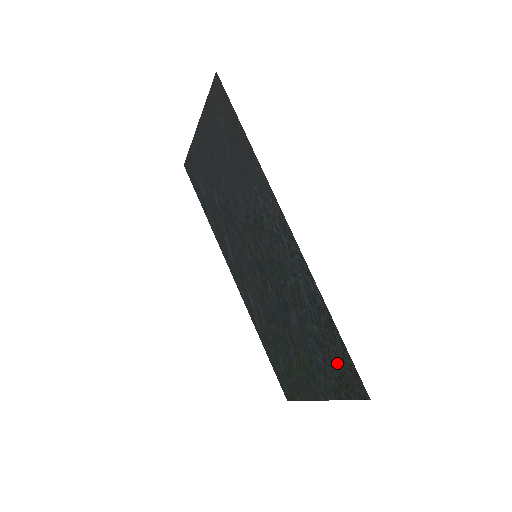
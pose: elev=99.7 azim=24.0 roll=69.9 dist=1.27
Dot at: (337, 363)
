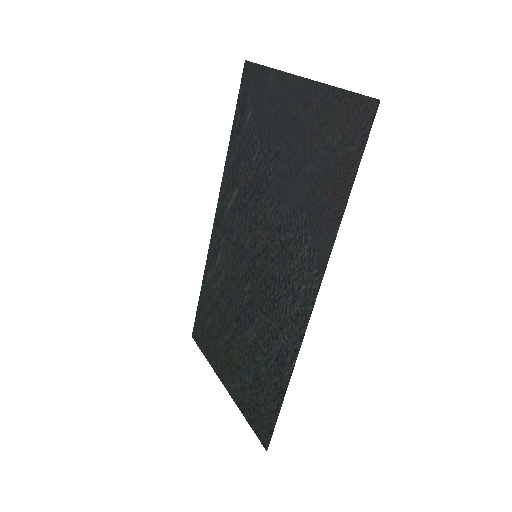
Dot at: (261, 405)
